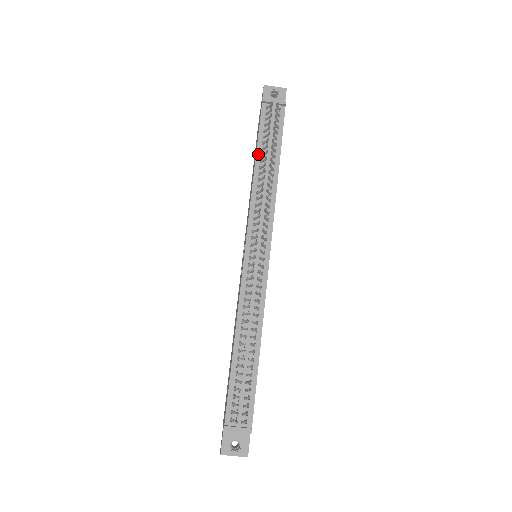
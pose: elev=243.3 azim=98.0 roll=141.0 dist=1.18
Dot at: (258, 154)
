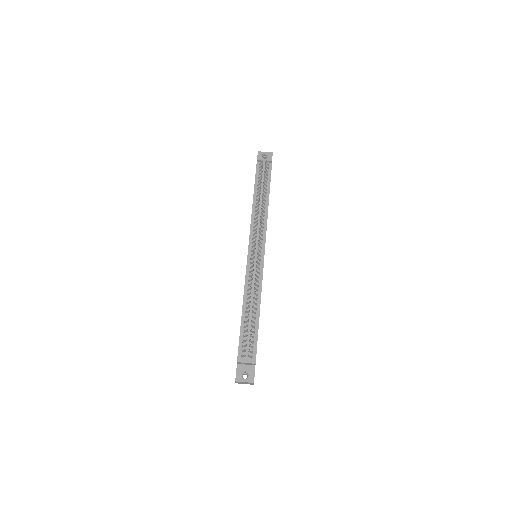
Dot at: (255, 192)
